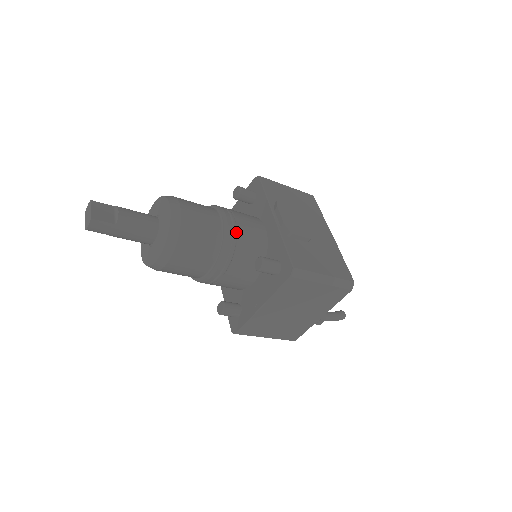
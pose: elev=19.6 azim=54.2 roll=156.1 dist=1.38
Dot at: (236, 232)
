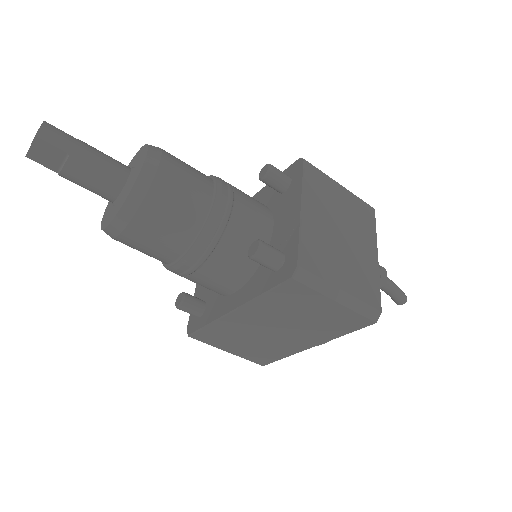
Dot at: occluded
